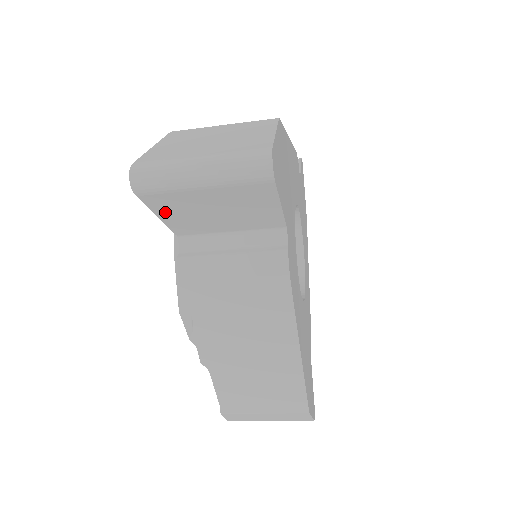
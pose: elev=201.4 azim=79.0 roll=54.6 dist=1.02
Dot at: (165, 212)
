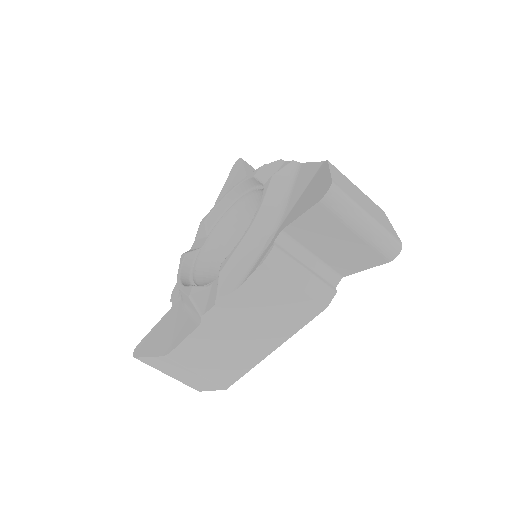
Dot at: (309, 219)
